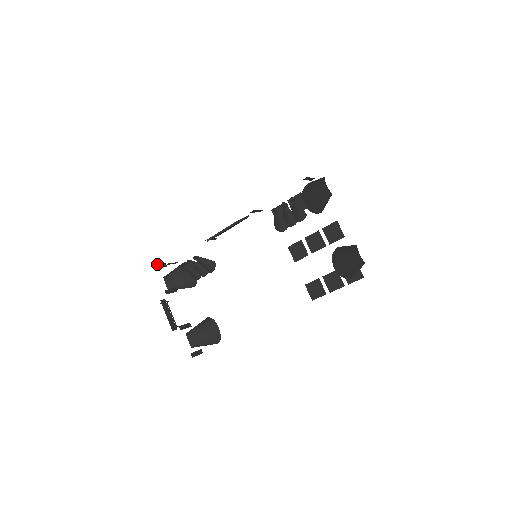
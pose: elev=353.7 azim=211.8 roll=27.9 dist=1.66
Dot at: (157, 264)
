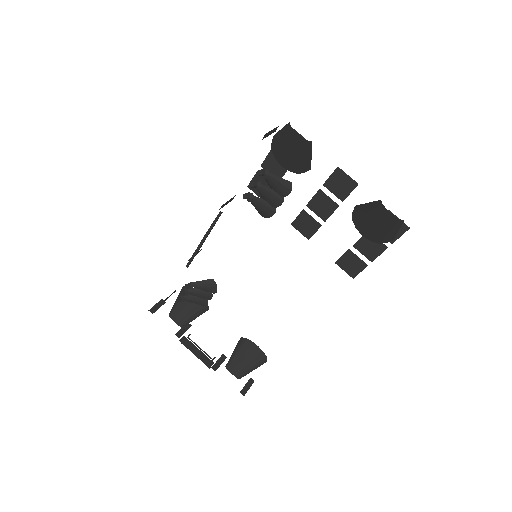
Dot at: (152, 307)
